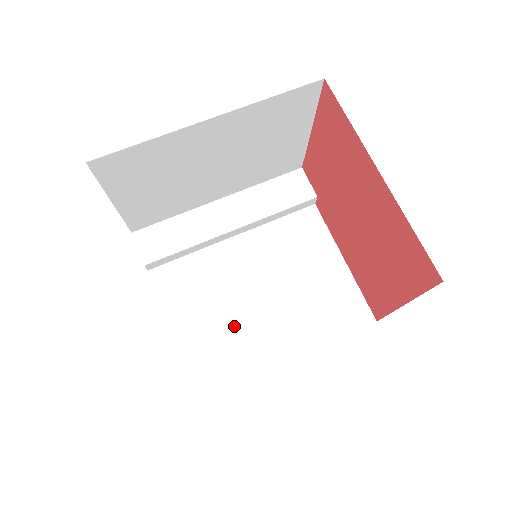
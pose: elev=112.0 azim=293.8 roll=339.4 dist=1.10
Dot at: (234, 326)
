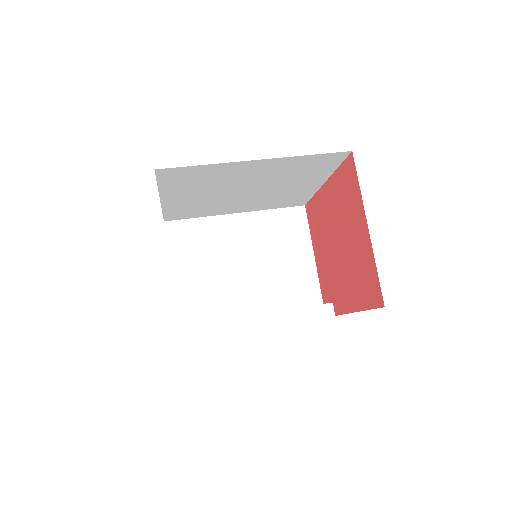
Dot at: occluded
